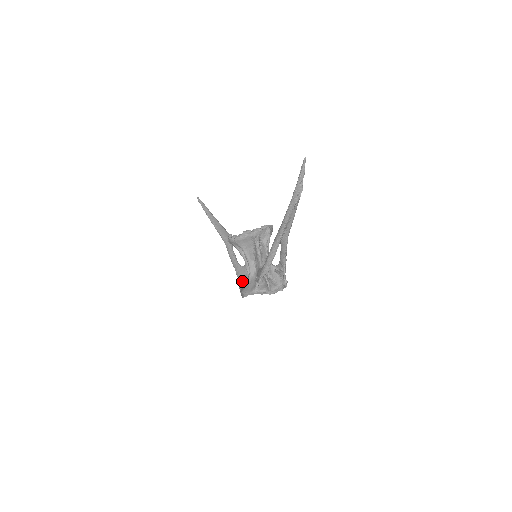
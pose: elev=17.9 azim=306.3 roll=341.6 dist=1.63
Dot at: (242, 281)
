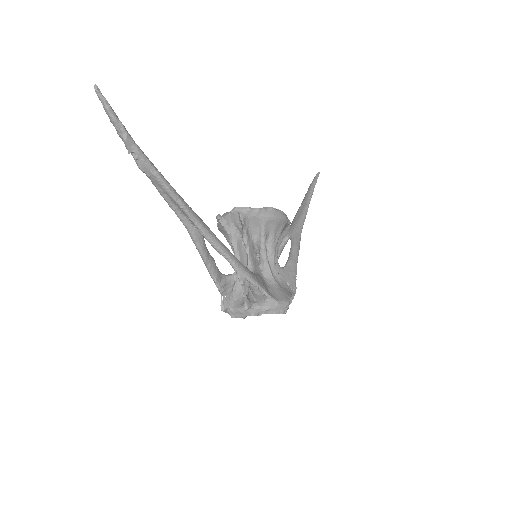
Dot at: occluded
